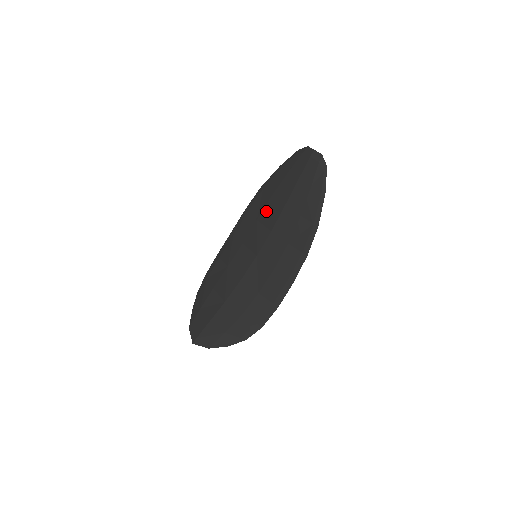
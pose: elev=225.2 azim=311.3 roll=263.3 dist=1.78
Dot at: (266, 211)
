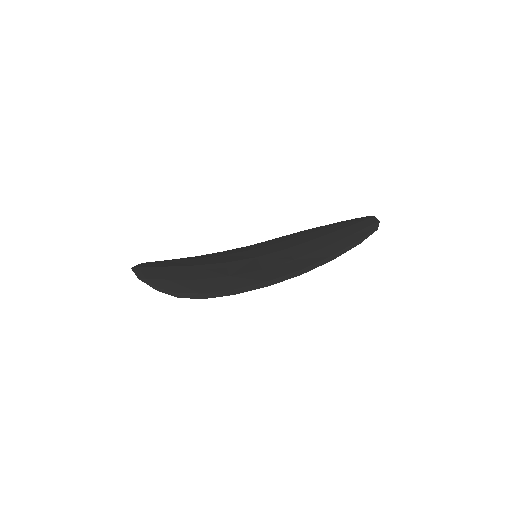
Dot at: (296, 238)
